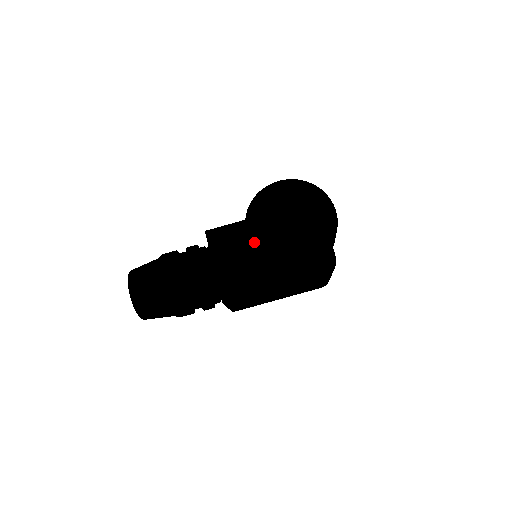
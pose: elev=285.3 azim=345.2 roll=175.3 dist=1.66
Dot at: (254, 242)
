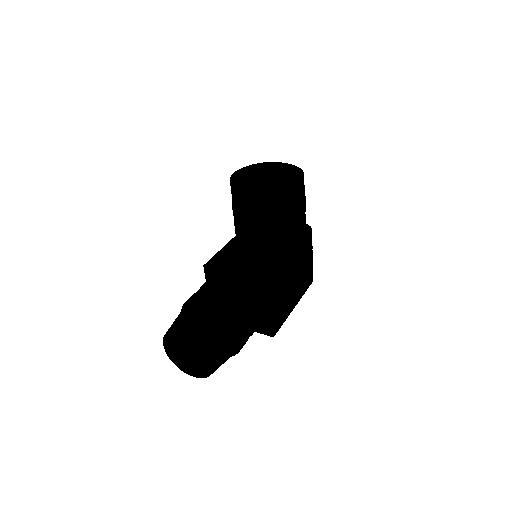
Dot at: (258, 189)
